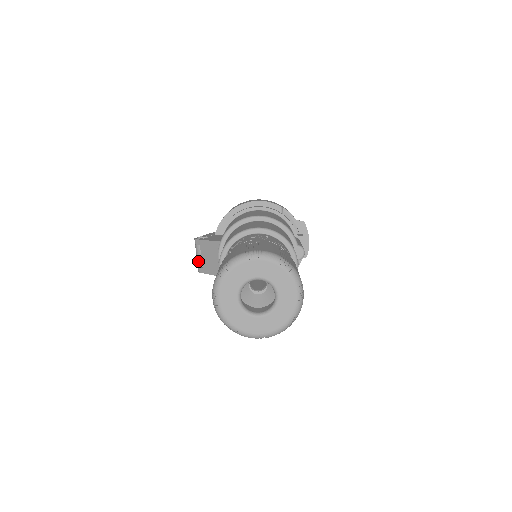
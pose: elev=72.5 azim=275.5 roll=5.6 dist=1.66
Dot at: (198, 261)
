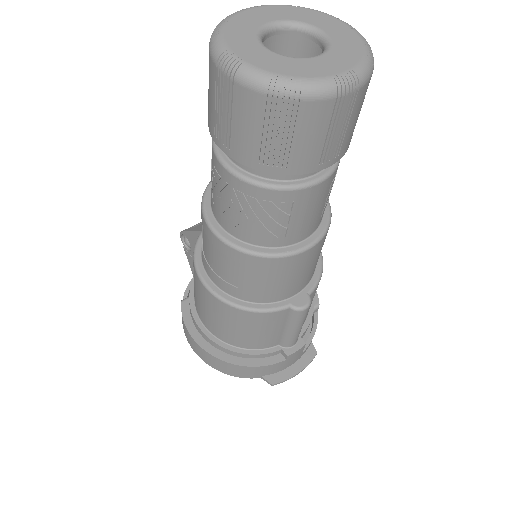
Dot at: (196, 224)
